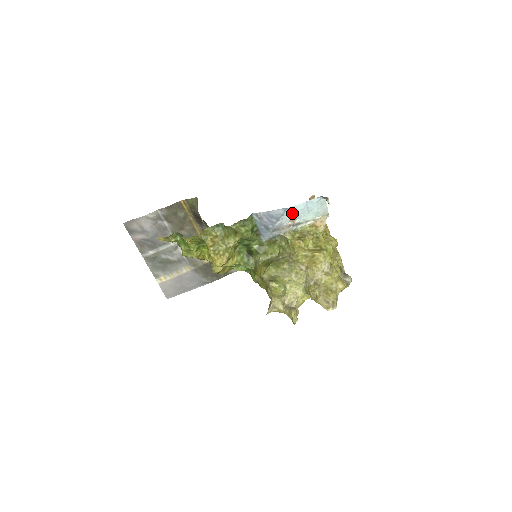
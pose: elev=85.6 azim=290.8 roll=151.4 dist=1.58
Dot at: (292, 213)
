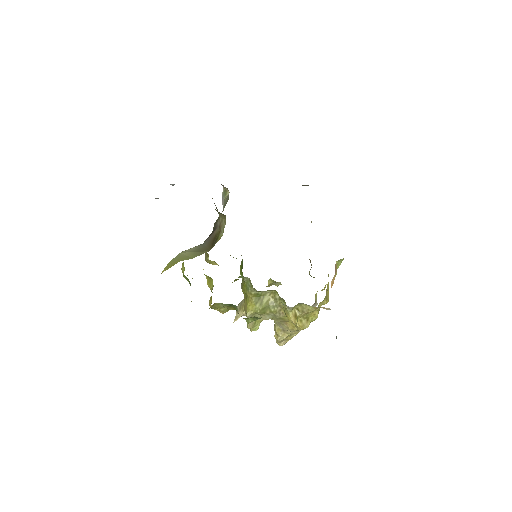
Dot at: occluded
